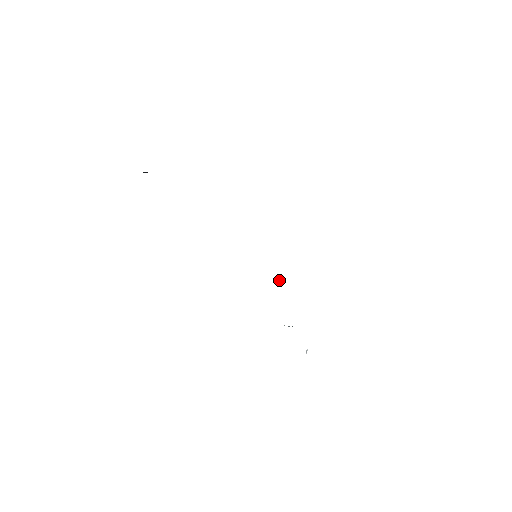
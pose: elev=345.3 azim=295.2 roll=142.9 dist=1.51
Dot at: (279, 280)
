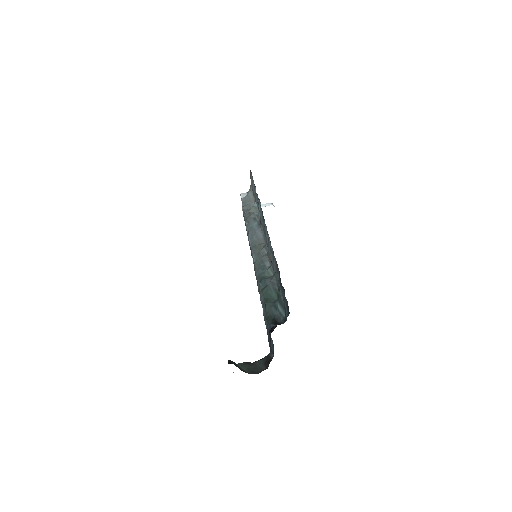
Dot at: (257, 216)
